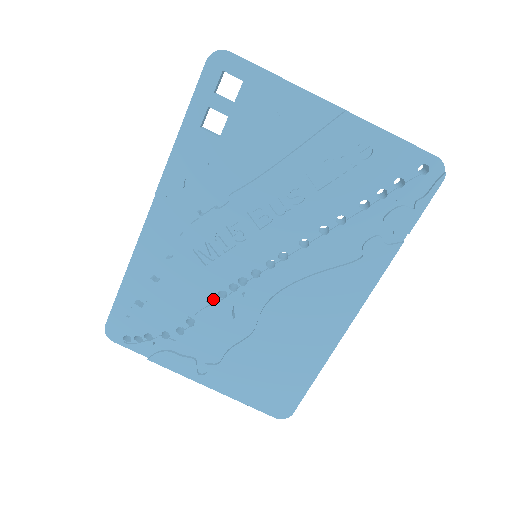
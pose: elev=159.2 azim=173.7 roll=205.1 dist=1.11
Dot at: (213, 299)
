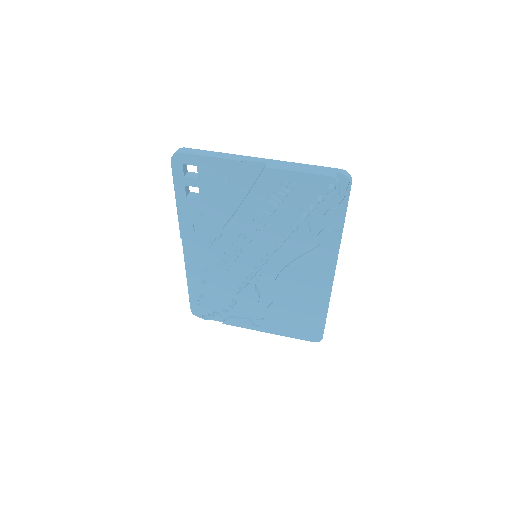
Dot at: occluded
